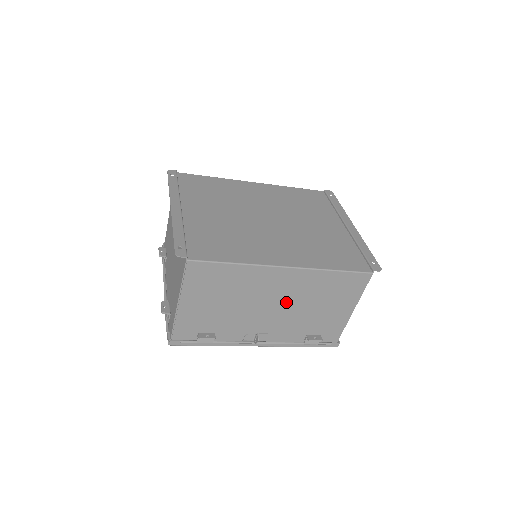
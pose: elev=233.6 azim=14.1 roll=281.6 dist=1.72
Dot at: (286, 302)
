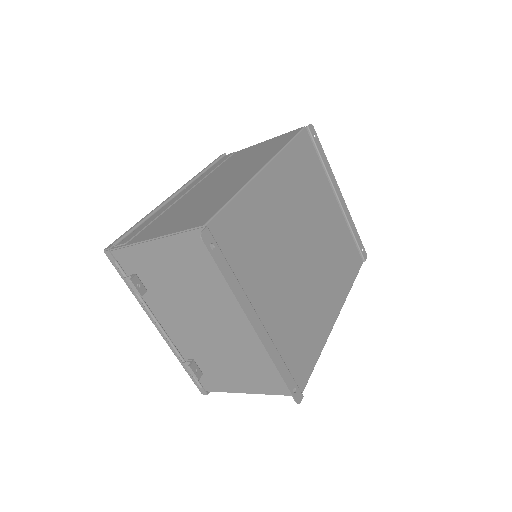
Dot at: occluded
